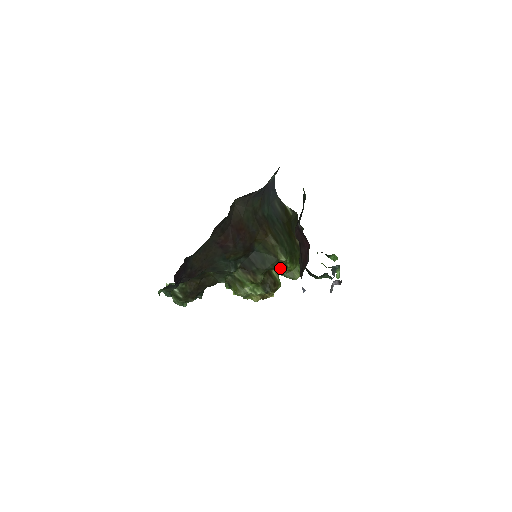
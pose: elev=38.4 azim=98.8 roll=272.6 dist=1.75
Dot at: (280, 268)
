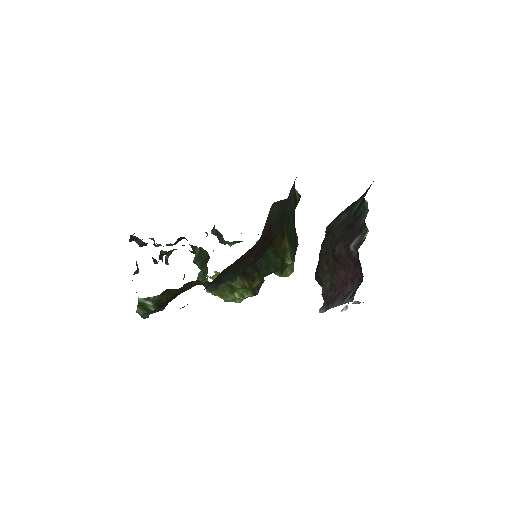
Dot at: (282, 271)
